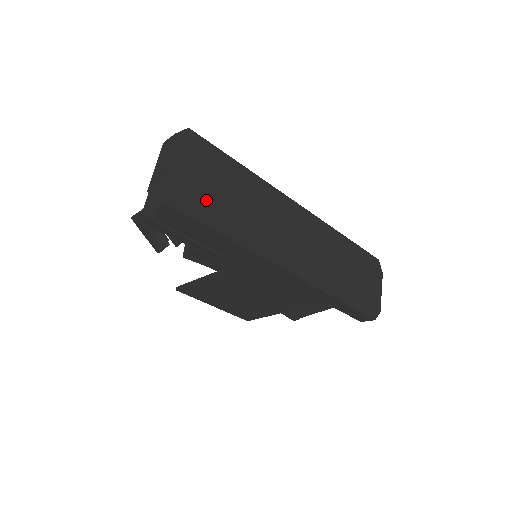
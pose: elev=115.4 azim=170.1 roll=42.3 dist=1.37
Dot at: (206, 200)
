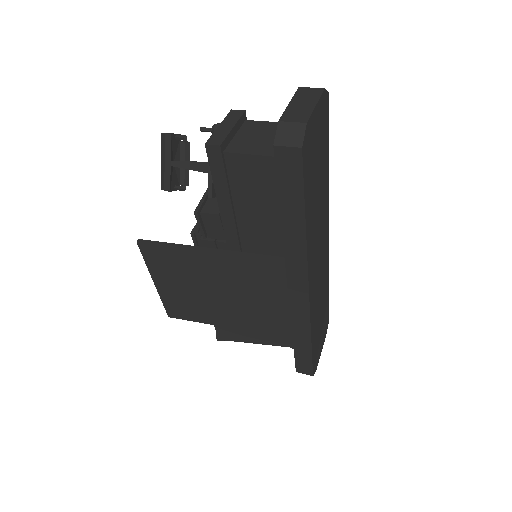
Dot at: (312, 172)
